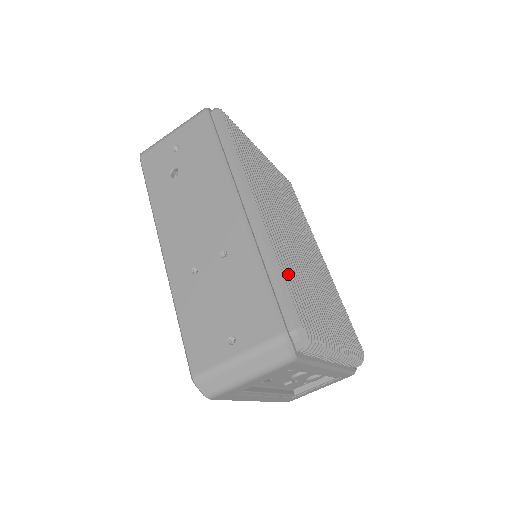
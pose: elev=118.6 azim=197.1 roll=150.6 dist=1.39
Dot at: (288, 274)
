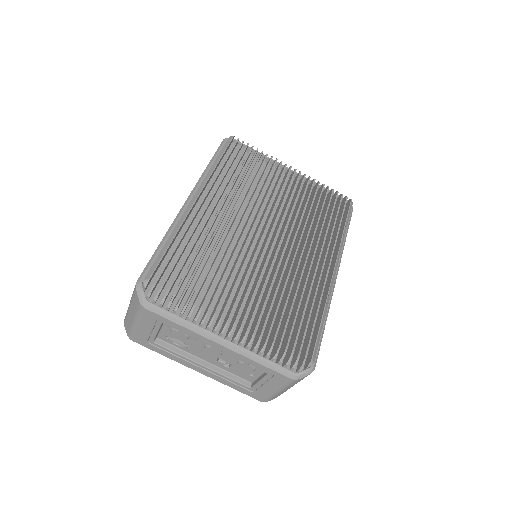
Dot at: (184, 247)
